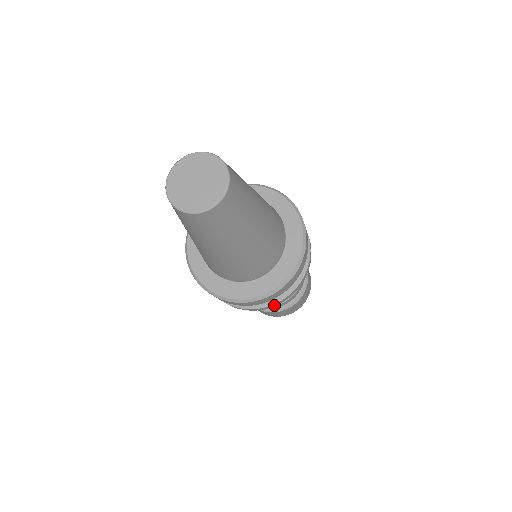
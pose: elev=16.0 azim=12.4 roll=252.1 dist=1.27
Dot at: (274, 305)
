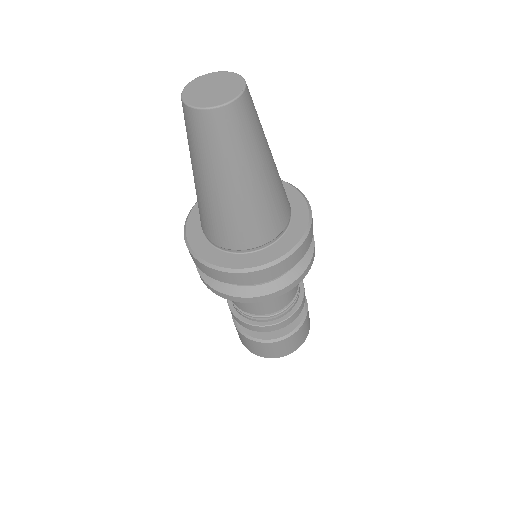
Dot at: (304, 274)
